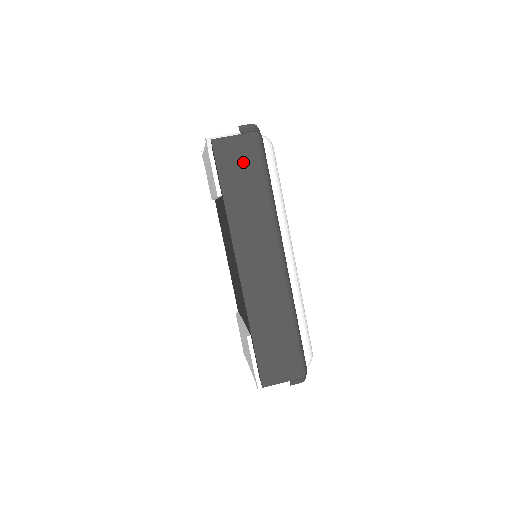
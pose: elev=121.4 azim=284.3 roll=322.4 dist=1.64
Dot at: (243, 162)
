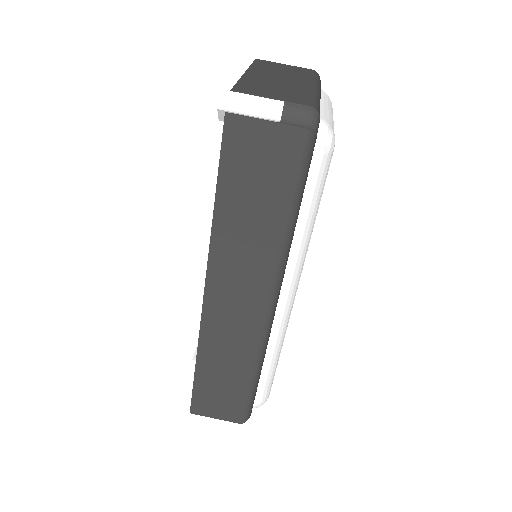
Dot at: (265, 168)
